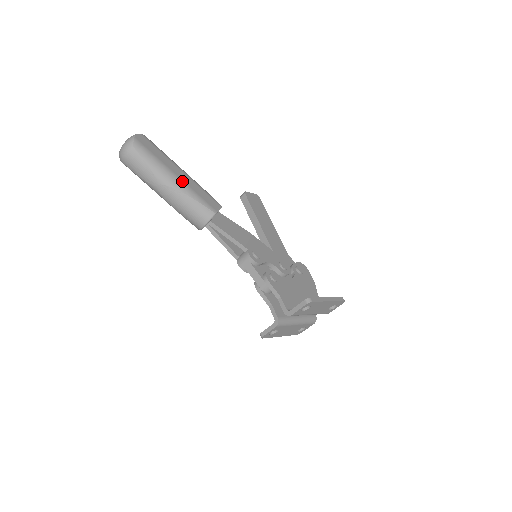
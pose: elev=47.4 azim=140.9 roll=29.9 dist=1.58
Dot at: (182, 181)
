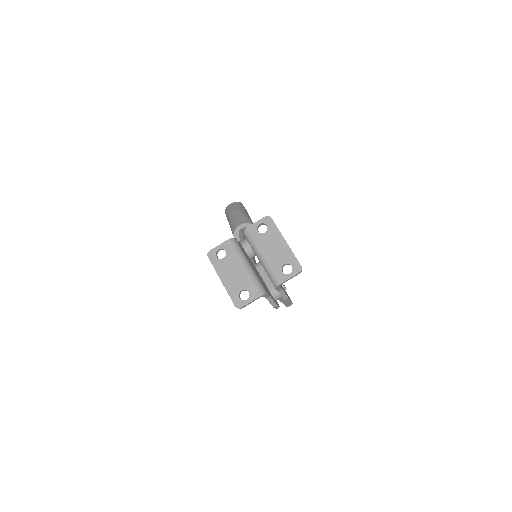
Dot at: (248, 215)
